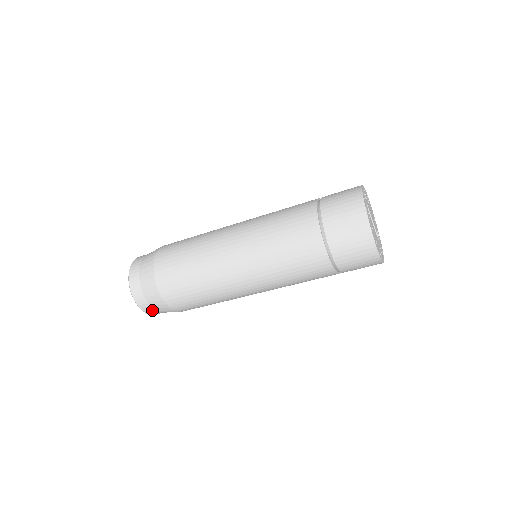
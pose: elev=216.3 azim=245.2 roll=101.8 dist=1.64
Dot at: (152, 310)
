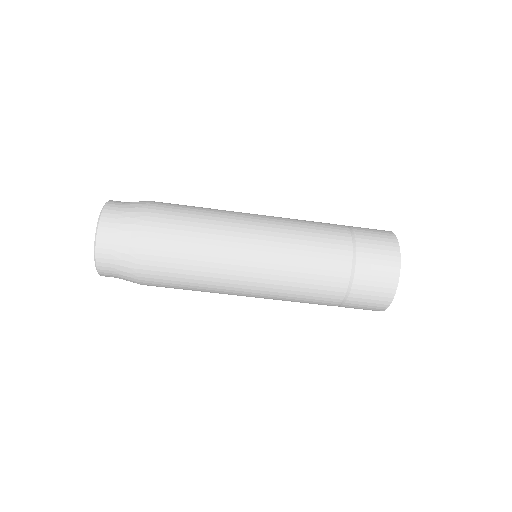
Dot at: (108, 253)
